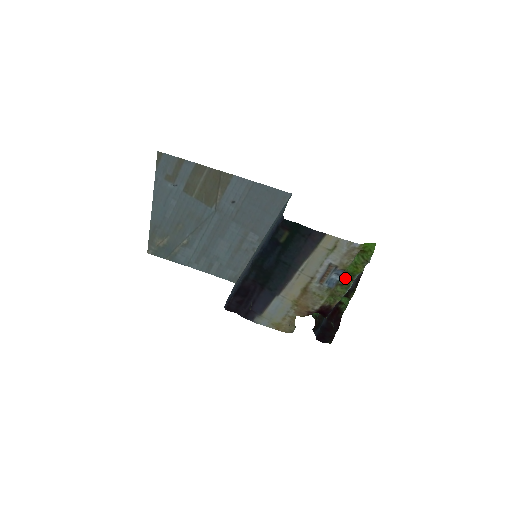
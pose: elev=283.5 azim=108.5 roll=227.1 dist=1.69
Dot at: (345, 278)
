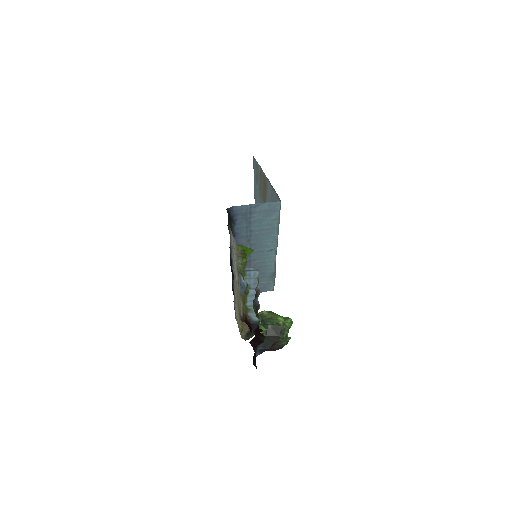
Dot at: occluded
